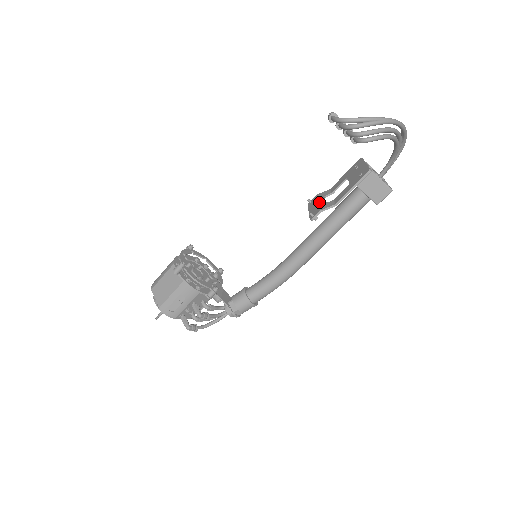
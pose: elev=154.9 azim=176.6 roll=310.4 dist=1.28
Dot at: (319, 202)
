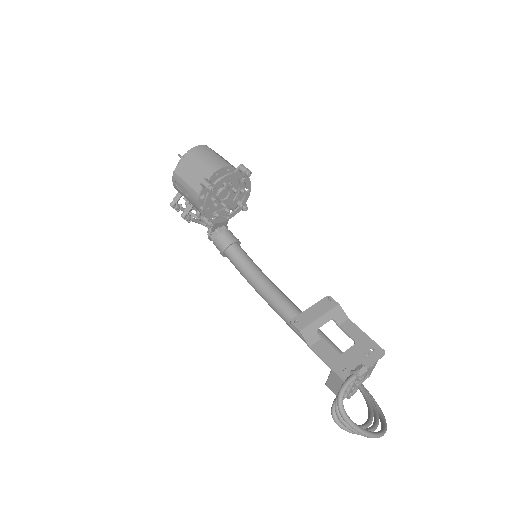
Dot at: (319, 319)
